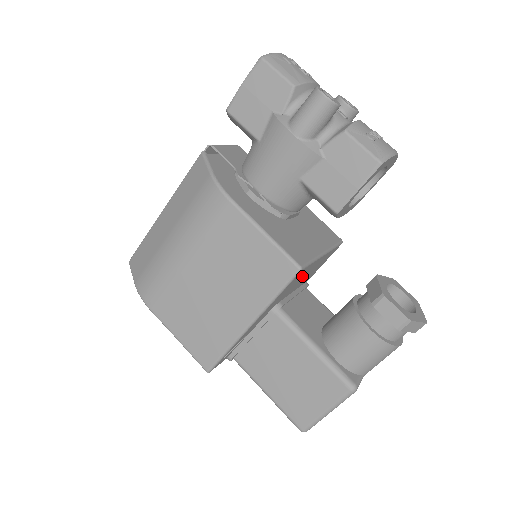
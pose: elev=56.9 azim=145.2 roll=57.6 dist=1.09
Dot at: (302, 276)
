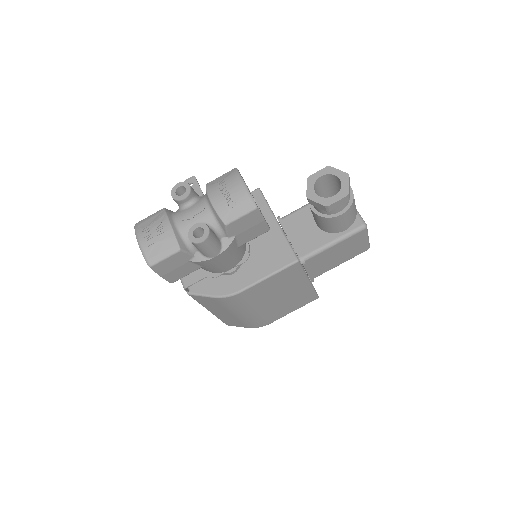
Dot at: occluded
